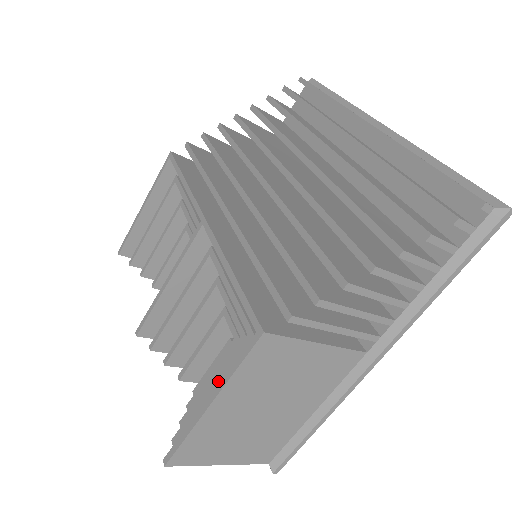
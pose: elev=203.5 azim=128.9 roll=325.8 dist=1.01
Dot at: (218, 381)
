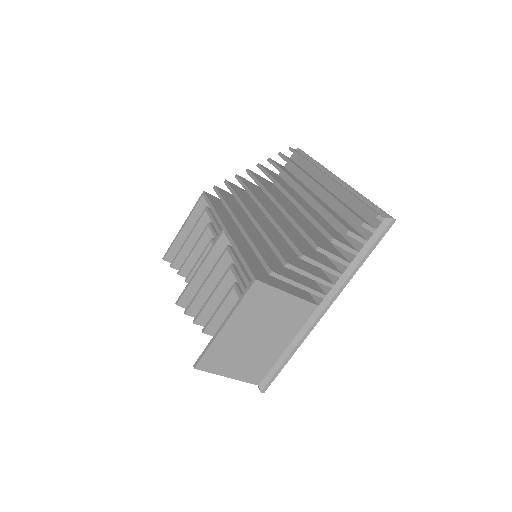
Dot at: occluded
